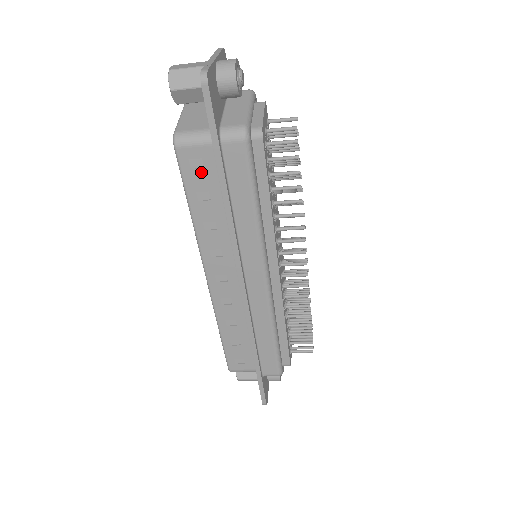
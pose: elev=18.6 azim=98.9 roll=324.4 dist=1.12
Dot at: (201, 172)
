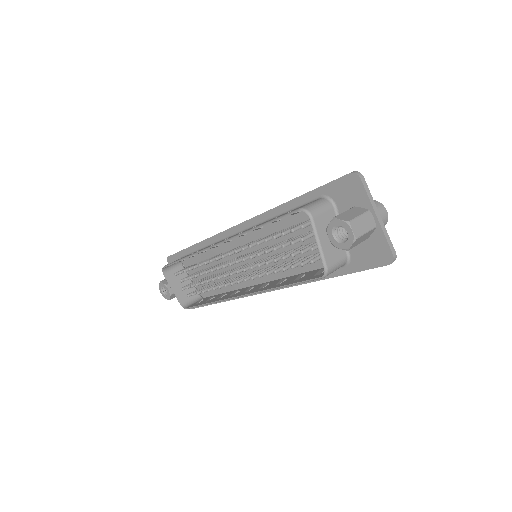
Dot at: occluded
